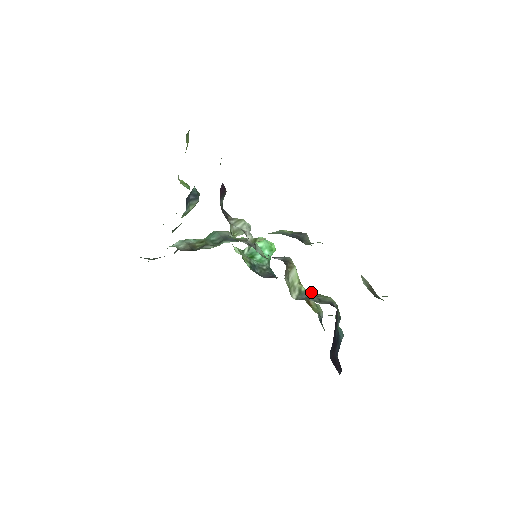
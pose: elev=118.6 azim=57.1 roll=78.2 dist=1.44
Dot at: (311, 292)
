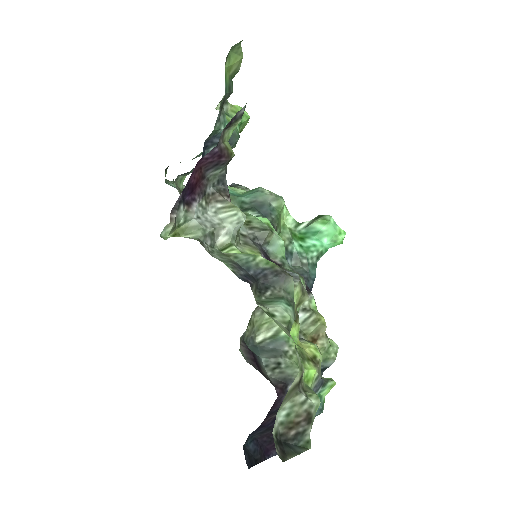
Dot at: (290, 343)
